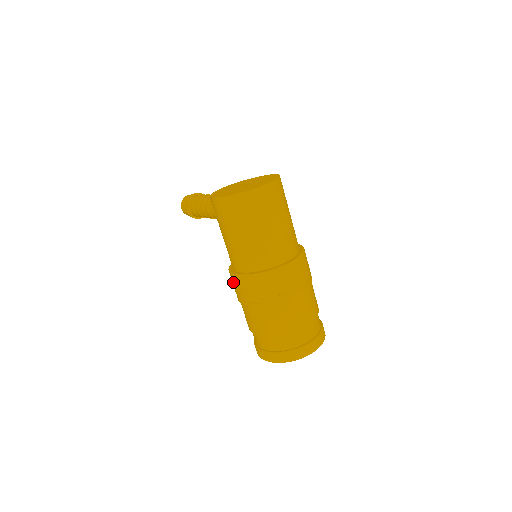
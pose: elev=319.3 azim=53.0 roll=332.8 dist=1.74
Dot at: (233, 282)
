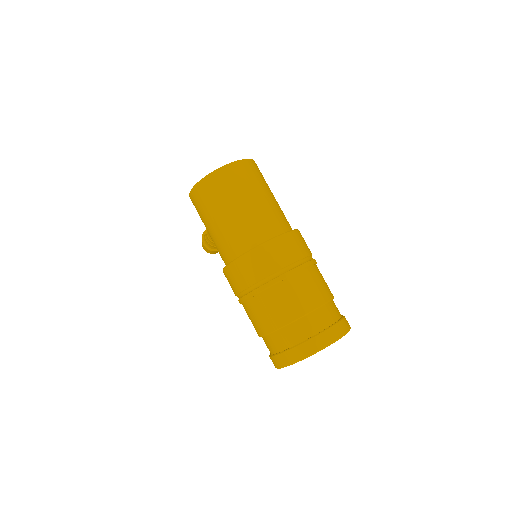
Dot at: occluded
